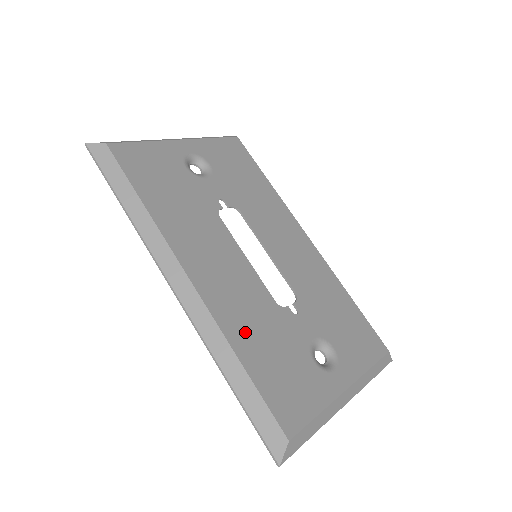
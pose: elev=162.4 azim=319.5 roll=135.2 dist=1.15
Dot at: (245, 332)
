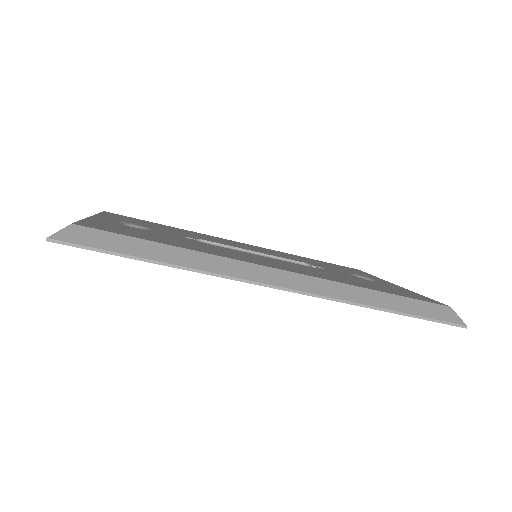
Dot at: (344, 280)
